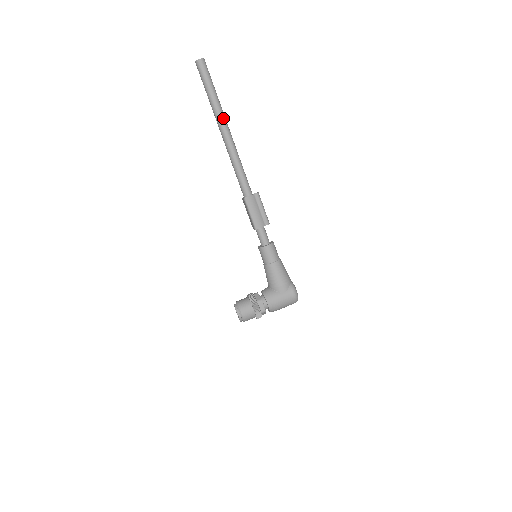
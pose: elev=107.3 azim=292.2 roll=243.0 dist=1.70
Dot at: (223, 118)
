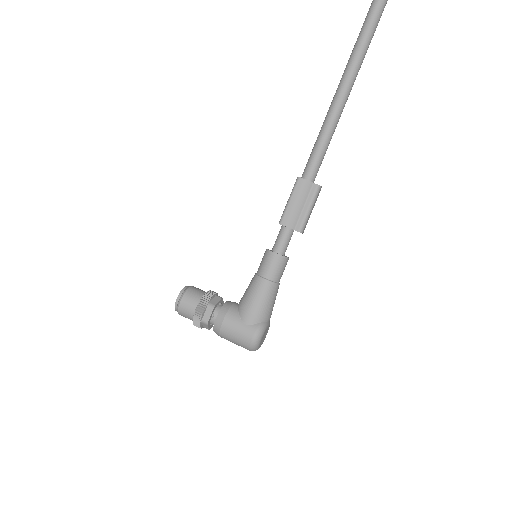
Dot at: (354, 69)
